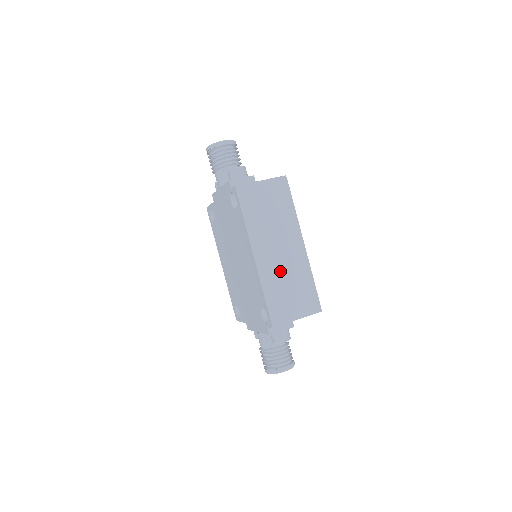
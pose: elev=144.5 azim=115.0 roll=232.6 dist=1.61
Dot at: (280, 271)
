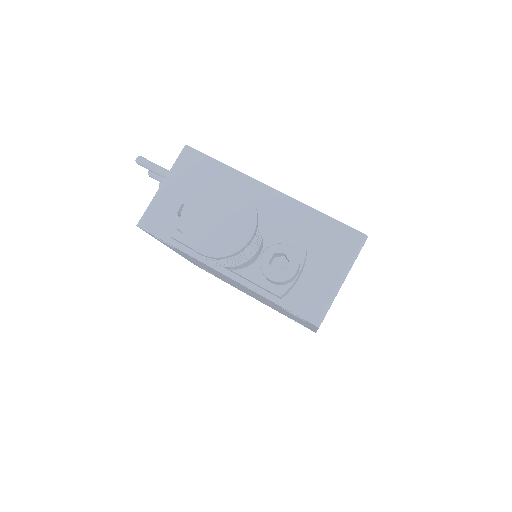
Dot at: occluded
